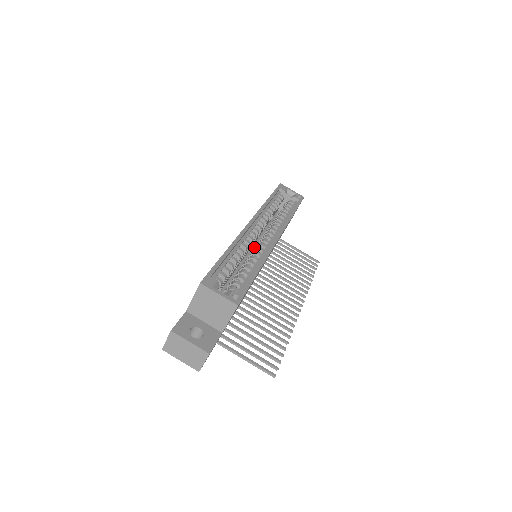
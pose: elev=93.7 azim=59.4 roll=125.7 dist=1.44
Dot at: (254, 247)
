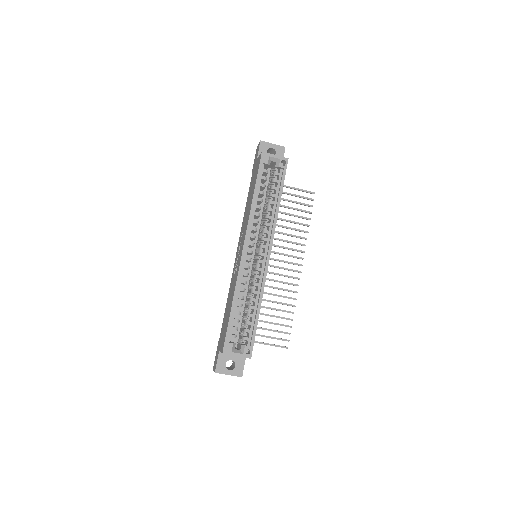
Dot at: (252, 266)
